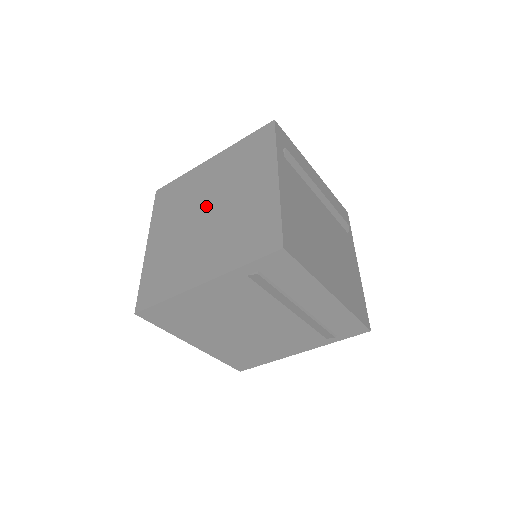
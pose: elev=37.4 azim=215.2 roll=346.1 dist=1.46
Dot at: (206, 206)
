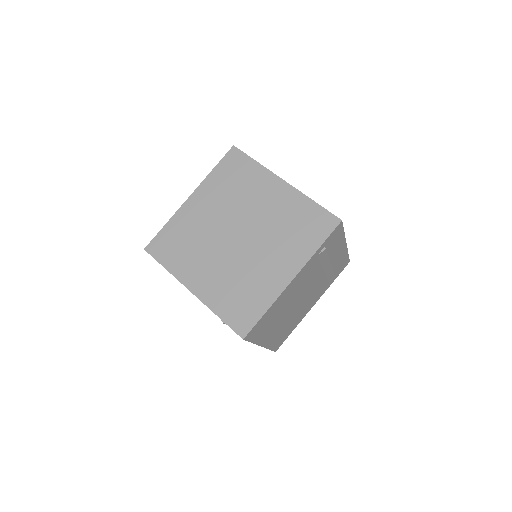
Dot at: (243, 228)
